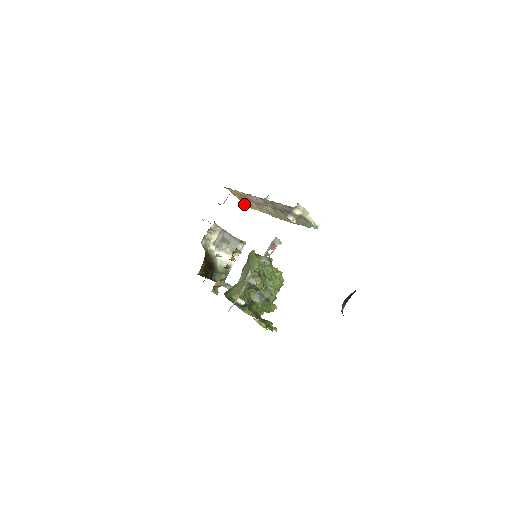
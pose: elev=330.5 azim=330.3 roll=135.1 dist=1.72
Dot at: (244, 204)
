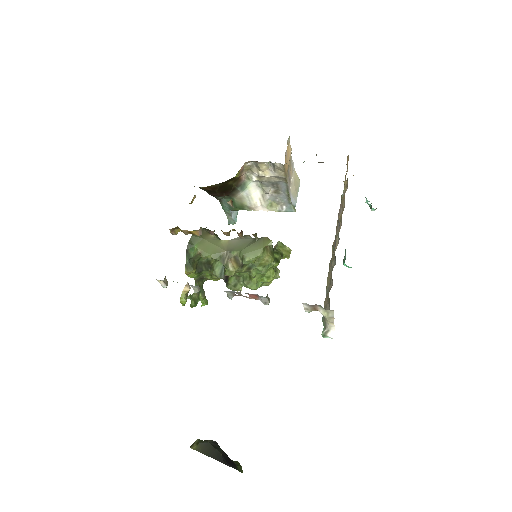
Dot at: (346, 183)
